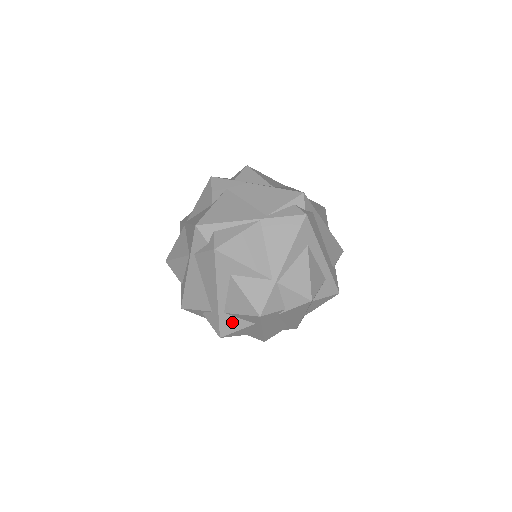
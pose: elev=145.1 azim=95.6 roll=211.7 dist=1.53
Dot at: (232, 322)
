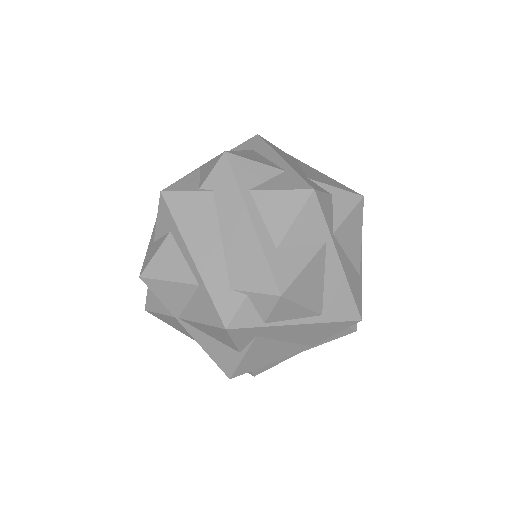
Dot at: occluded
